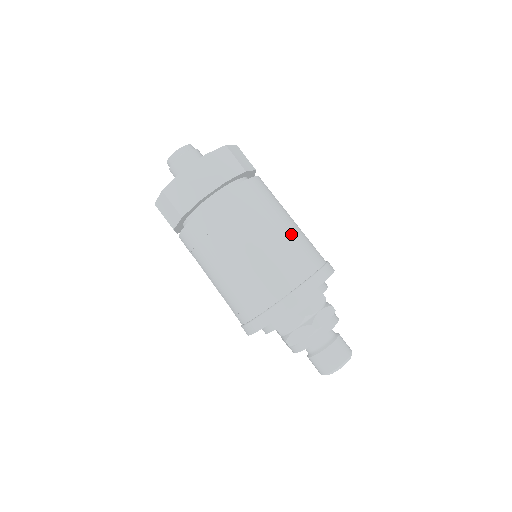
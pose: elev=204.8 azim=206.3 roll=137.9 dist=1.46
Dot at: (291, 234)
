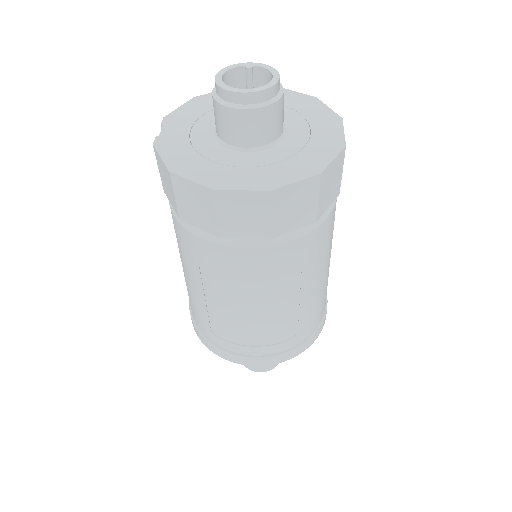
Dot at: occluded
